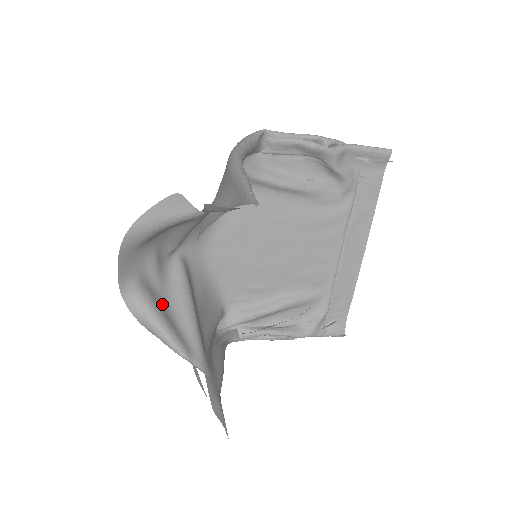
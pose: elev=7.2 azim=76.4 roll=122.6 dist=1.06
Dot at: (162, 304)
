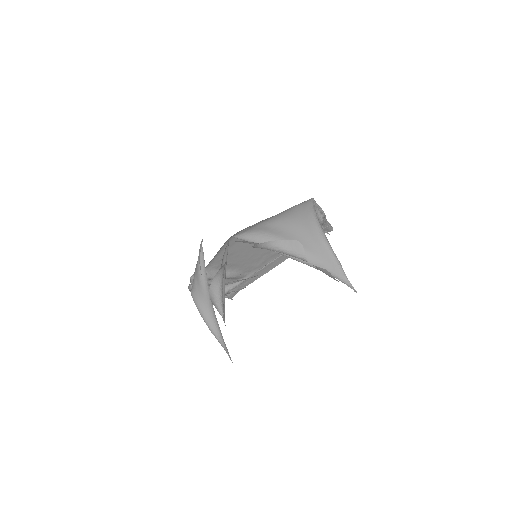
Dot at: occluded
